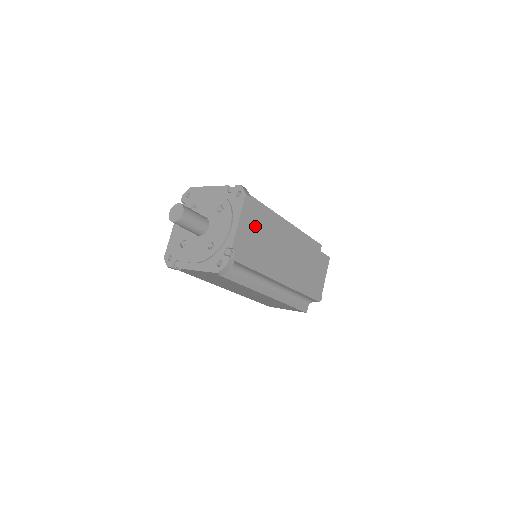
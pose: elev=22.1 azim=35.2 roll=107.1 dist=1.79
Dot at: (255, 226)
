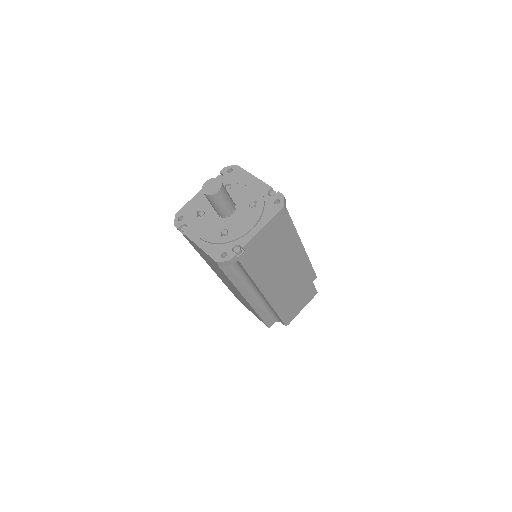
Dot at: (274, 238)
